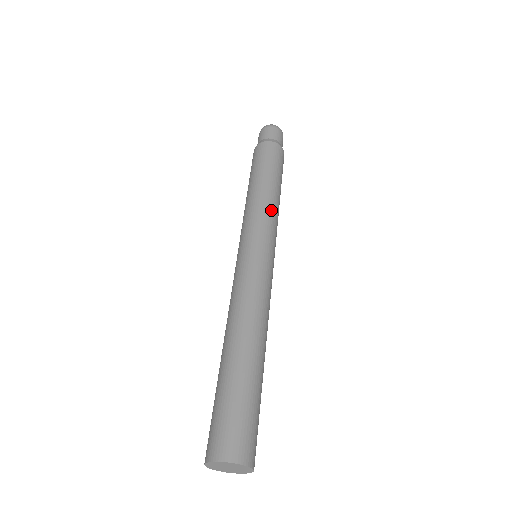
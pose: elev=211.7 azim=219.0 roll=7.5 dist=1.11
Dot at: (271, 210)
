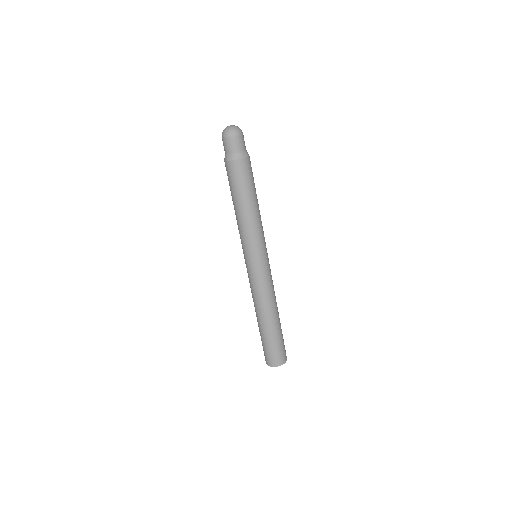
Dot at: (255, 229)
